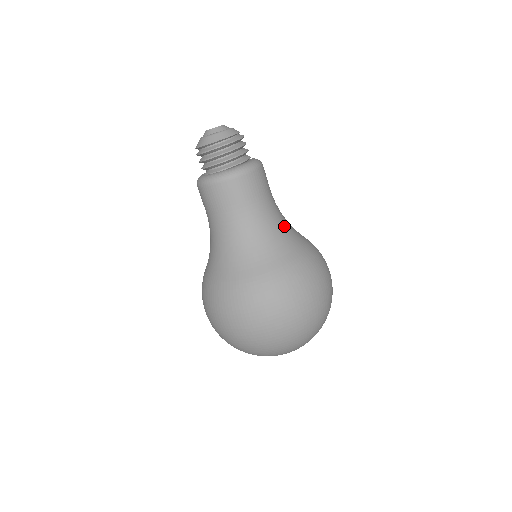
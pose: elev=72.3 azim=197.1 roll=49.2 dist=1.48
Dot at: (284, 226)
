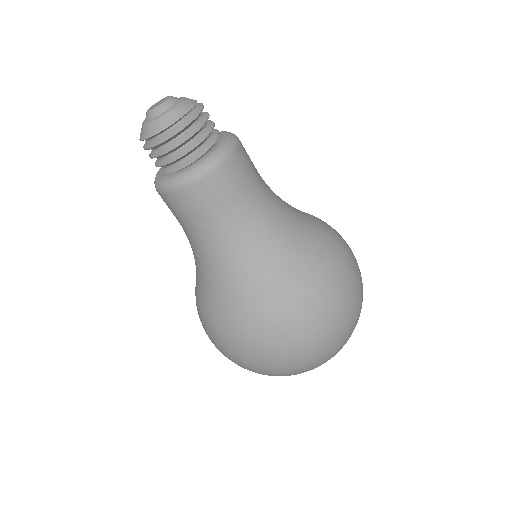
Dot at: (279, 229)
